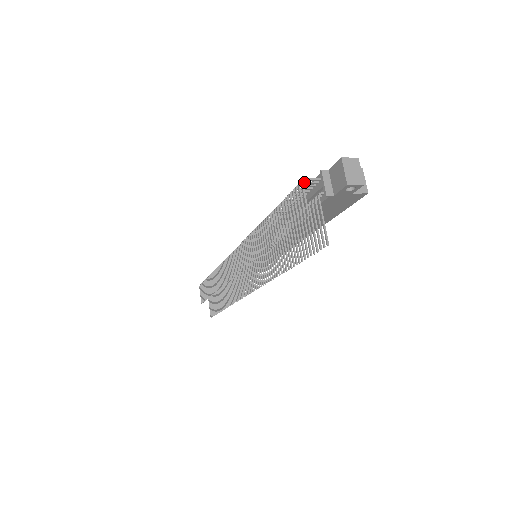
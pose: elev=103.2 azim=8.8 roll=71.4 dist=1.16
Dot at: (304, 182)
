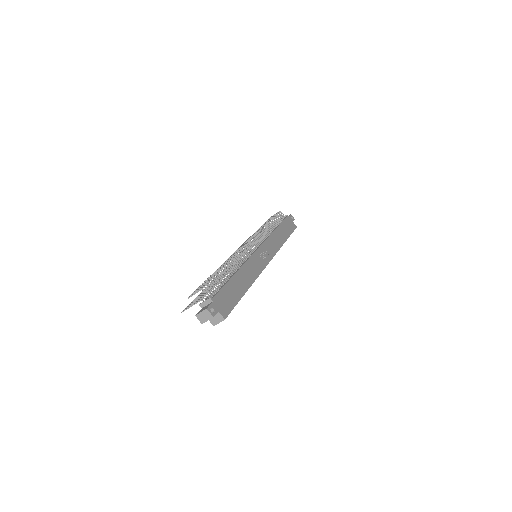
Dot at: (207, 289)
